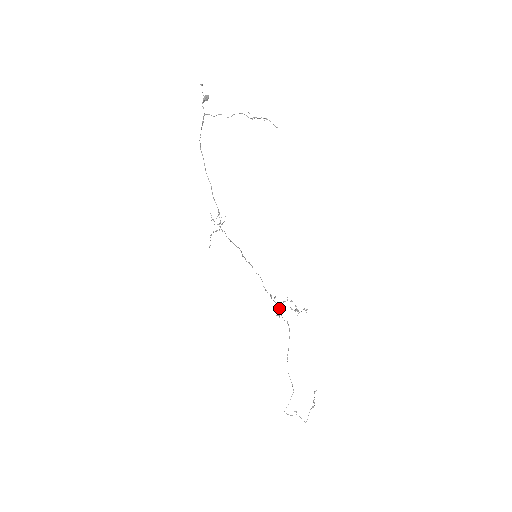
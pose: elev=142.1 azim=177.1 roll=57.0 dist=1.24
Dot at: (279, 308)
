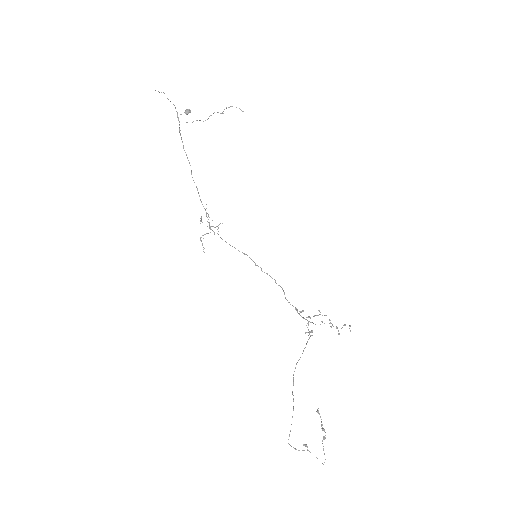
Dot at: (307, 323)
